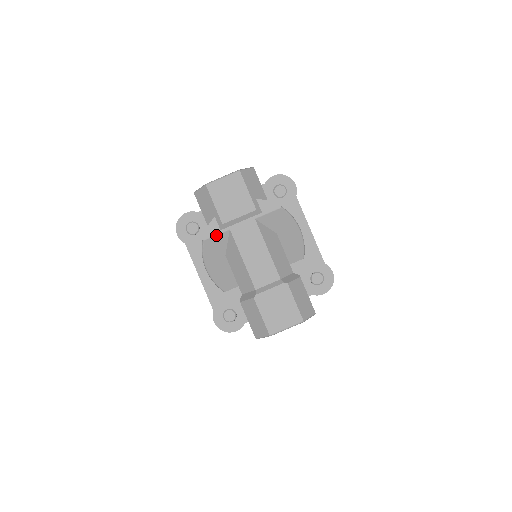
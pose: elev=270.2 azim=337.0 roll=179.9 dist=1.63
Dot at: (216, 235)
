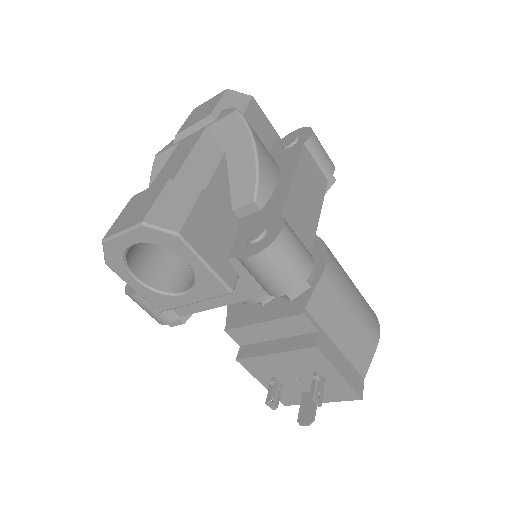
Dot at: (167, 150)
